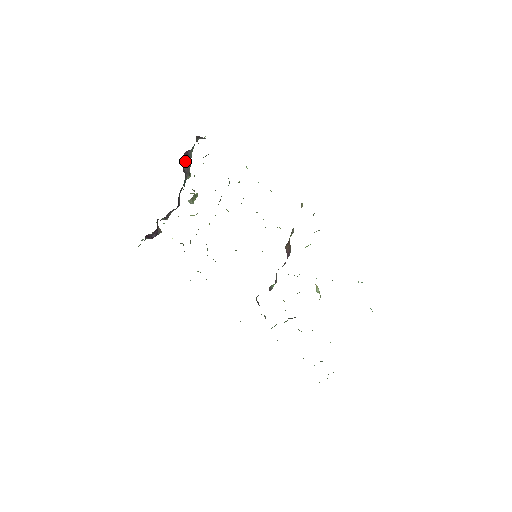
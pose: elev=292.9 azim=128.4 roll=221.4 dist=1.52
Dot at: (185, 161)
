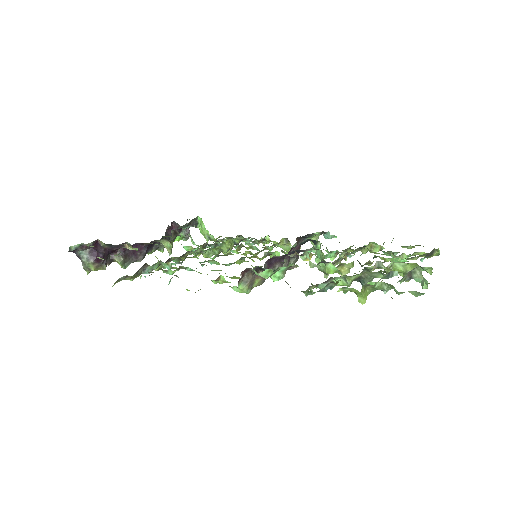
Dot at: (167, 233)
